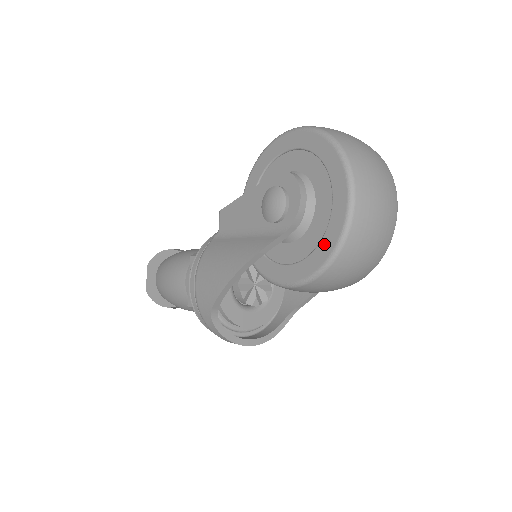
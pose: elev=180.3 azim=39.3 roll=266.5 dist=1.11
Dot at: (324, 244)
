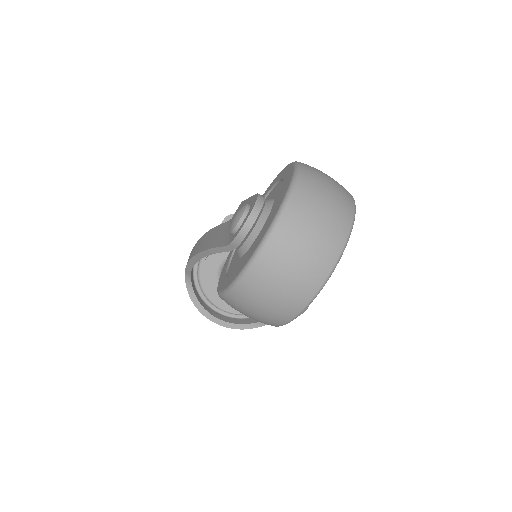
Dot at: (235, 273)
